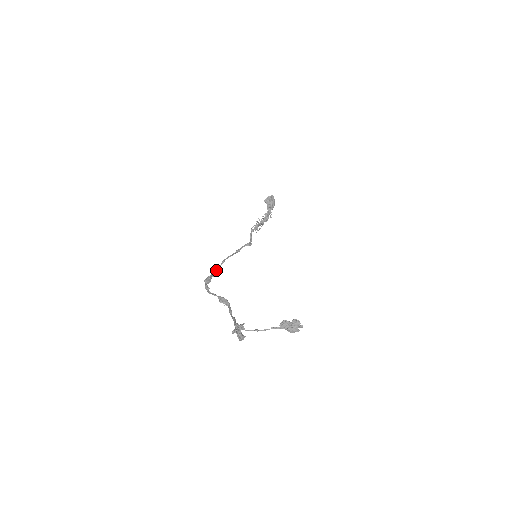
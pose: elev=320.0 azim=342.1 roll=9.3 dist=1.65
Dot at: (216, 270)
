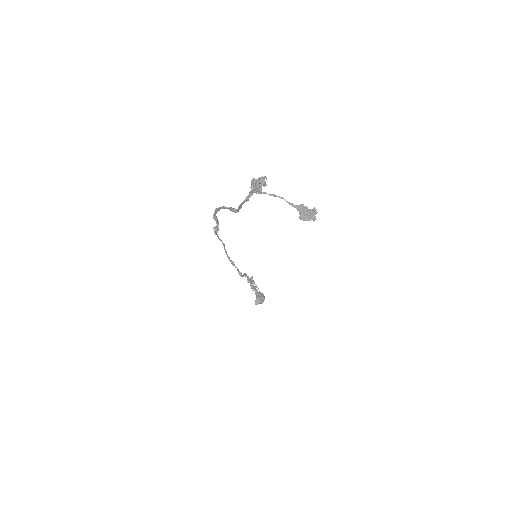
Dot at: occluded
